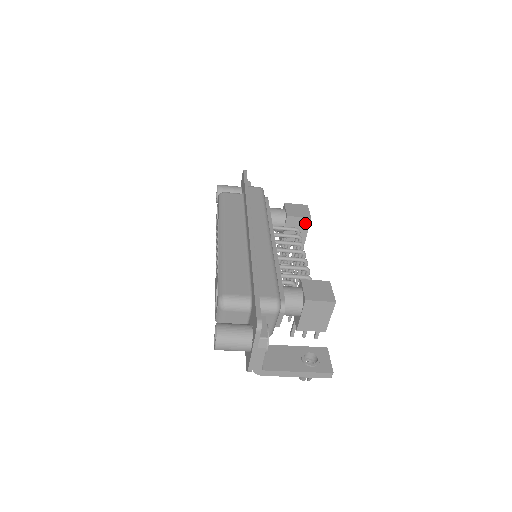
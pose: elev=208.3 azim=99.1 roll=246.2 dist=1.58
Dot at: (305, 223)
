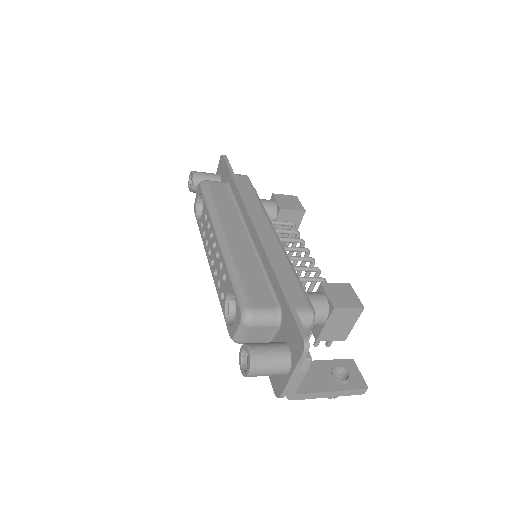
Dot at: (298, 216)
